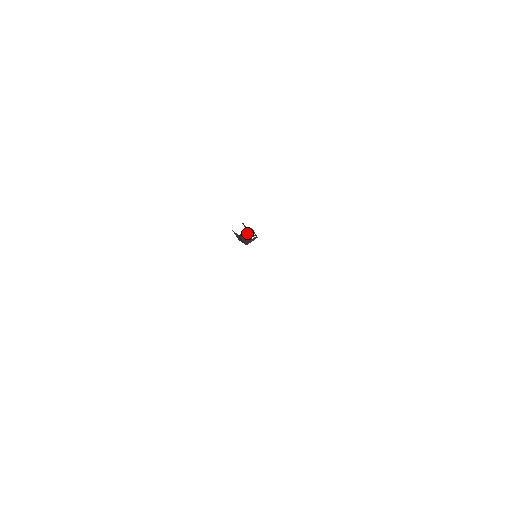
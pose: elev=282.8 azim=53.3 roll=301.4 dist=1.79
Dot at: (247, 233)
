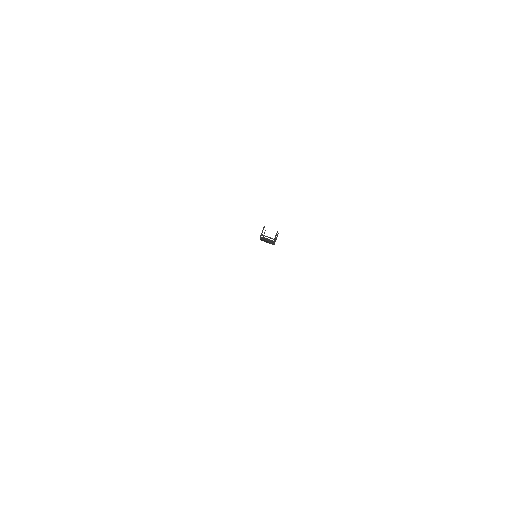
Dot at: (272, 244)
